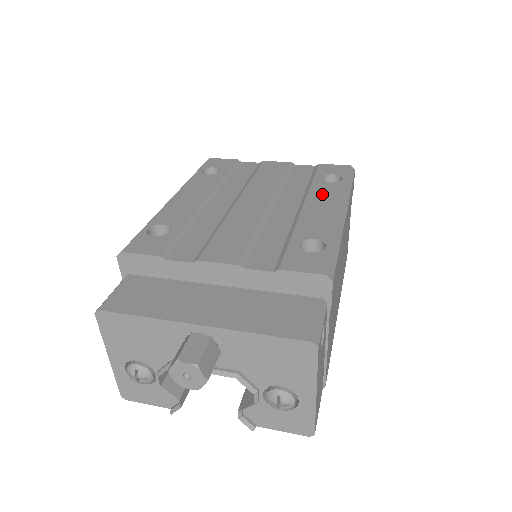
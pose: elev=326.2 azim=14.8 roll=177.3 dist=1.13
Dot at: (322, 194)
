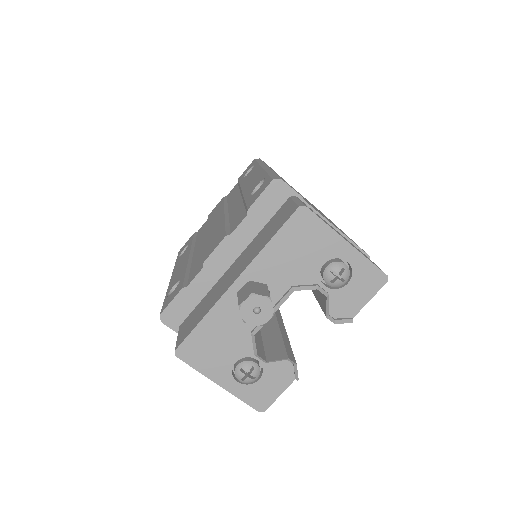
Dot at: (248, 178)
